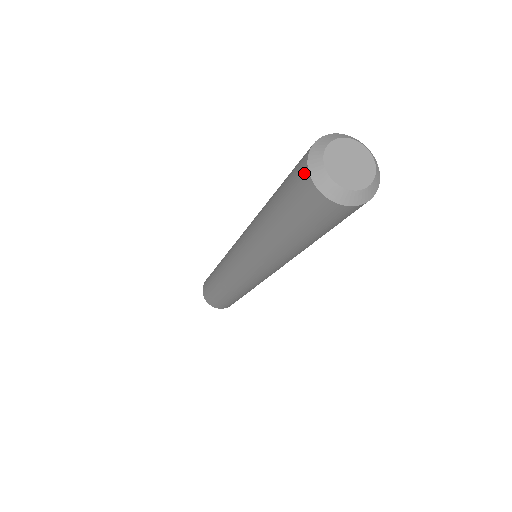
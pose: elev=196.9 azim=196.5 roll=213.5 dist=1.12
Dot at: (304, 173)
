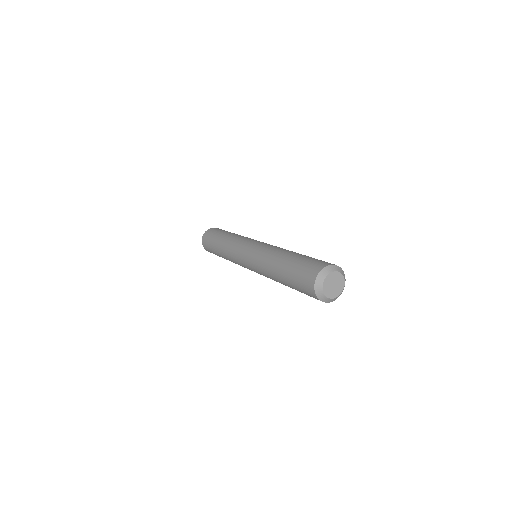
Dot at: (312, 292)
